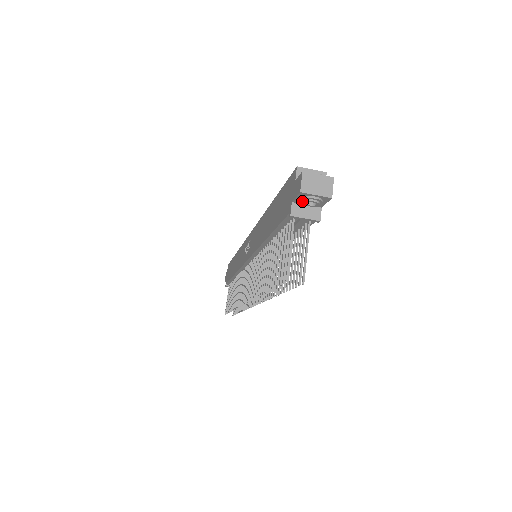
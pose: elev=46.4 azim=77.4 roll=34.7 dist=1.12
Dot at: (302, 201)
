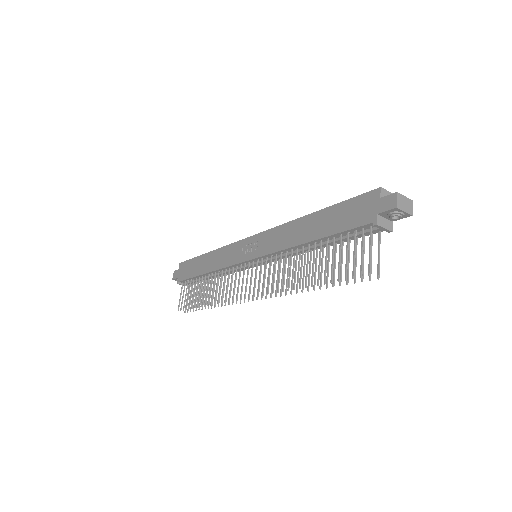
Dot at: (389, 215)
